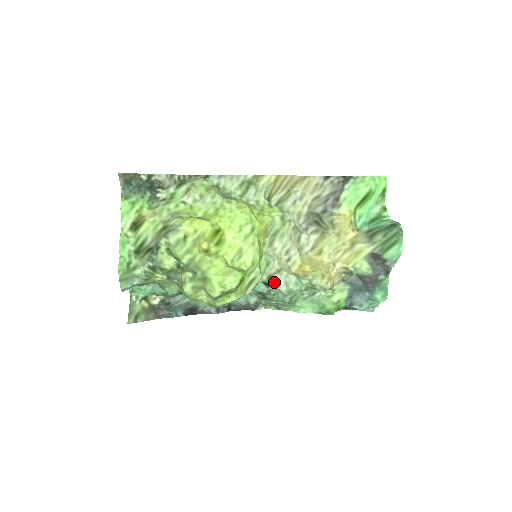
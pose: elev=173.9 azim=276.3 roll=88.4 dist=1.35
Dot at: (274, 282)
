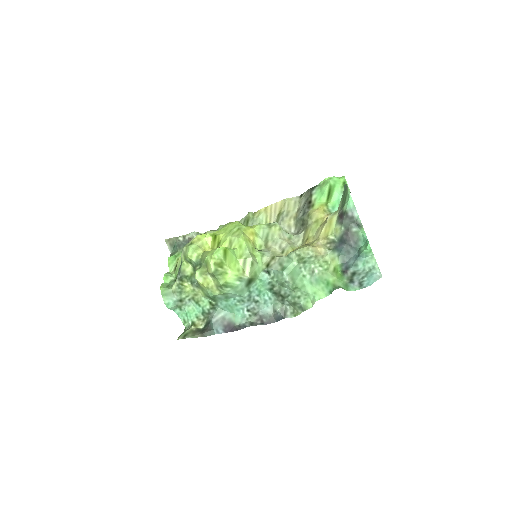
Dot at: (271, 267)
